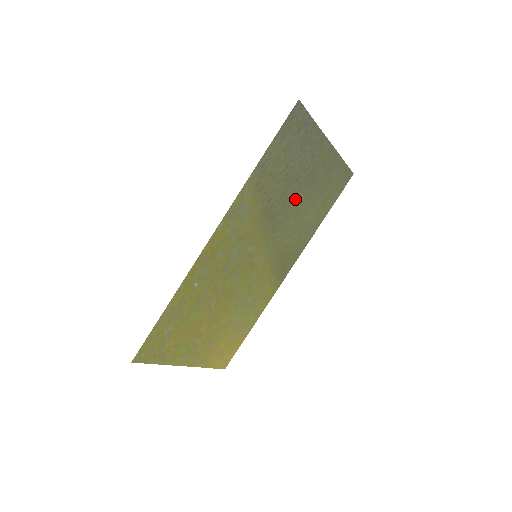
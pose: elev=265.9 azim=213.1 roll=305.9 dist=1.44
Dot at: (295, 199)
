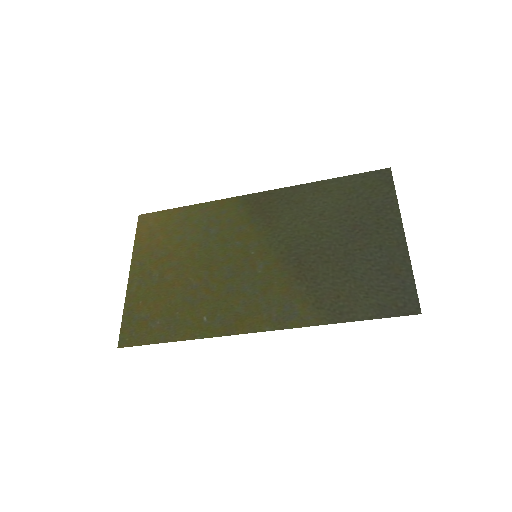
Dot at: (329, 240)
